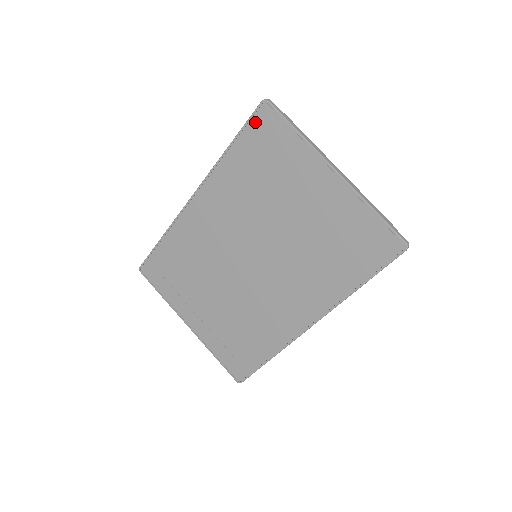
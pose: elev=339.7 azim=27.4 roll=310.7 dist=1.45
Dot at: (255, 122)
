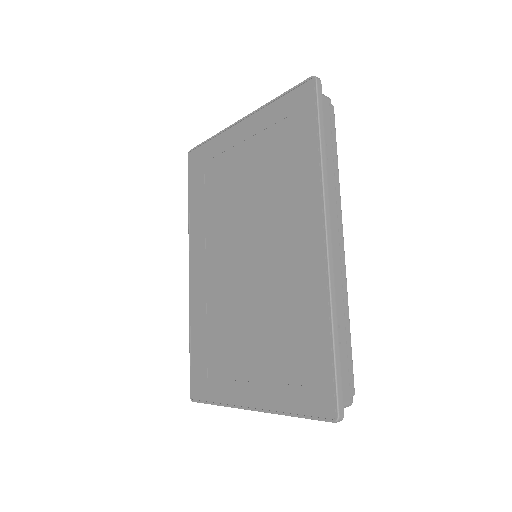
Dot at: (191, 169)
